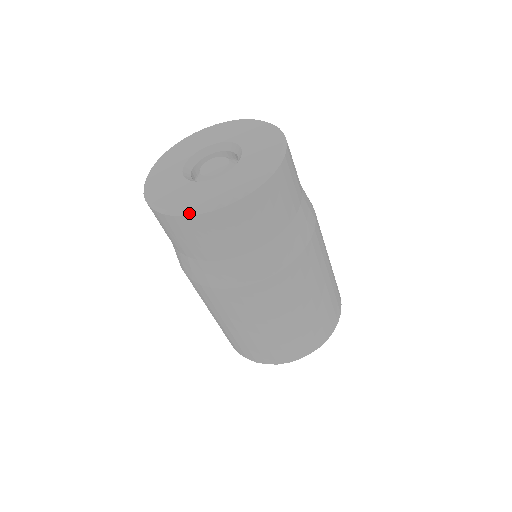
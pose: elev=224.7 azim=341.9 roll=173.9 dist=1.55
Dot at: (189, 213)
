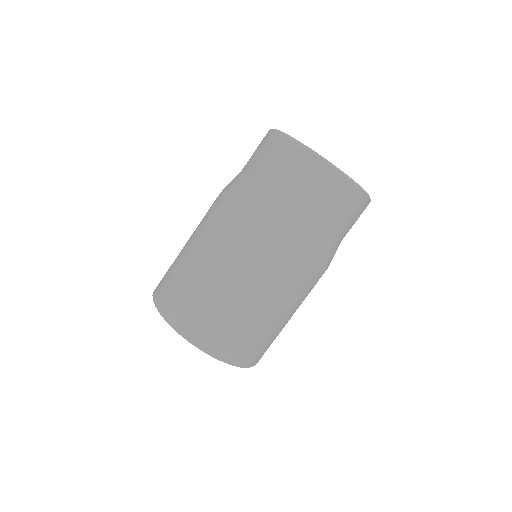
Dot at: (290, 137)
